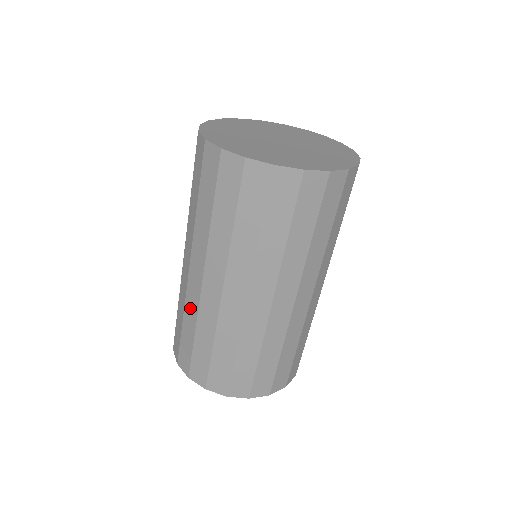
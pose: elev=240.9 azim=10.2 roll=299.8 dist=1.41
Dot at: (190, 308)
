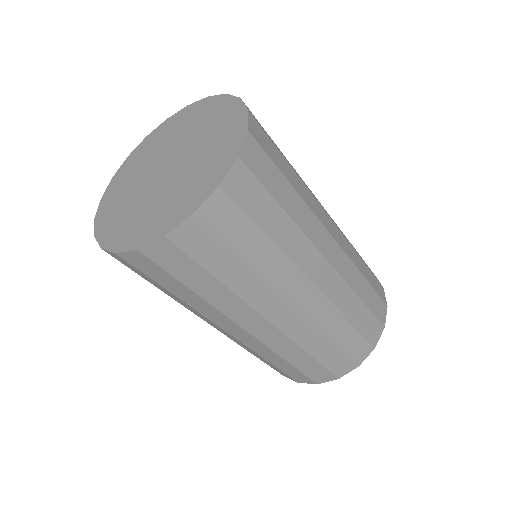
Dot at: occluded
